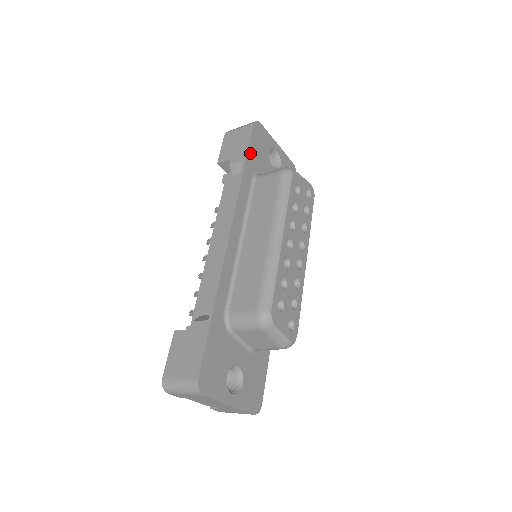
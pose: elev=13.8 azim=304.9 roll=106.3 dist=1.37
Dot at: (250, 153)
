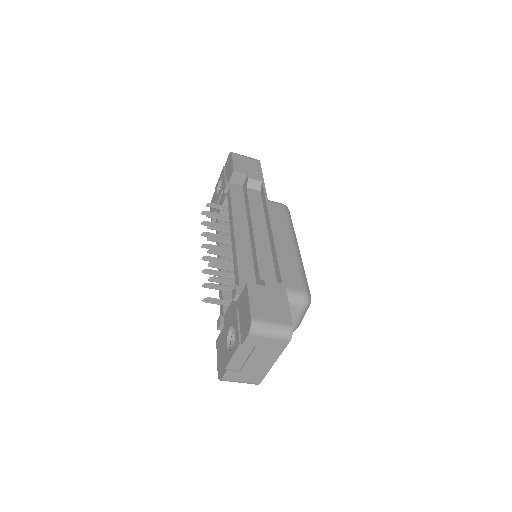
Dot at: occluded
